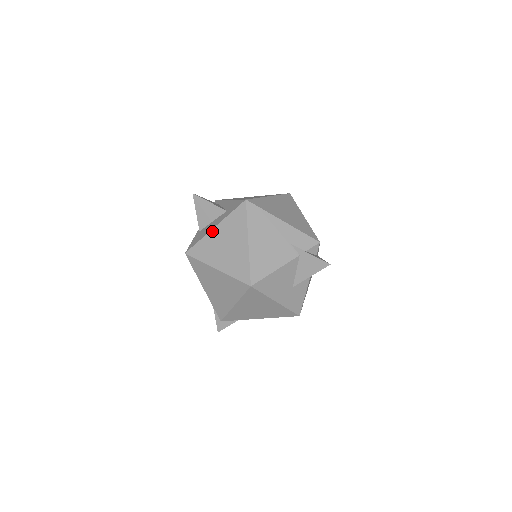
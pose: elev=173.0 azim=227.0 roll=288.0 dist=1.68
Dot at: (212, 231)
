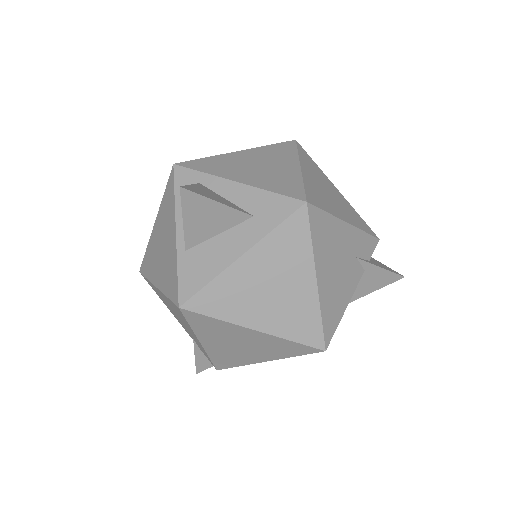
Dot at: (237, 263)
